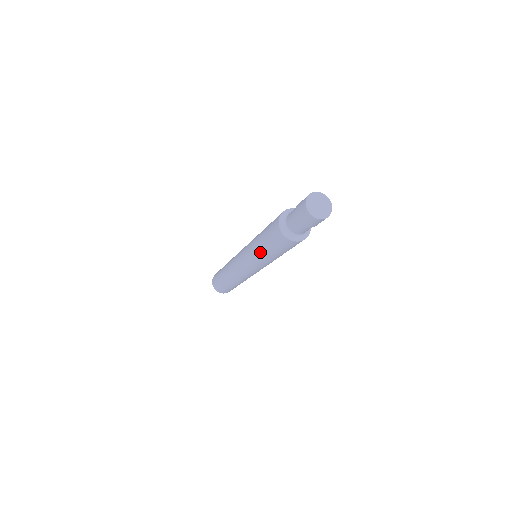
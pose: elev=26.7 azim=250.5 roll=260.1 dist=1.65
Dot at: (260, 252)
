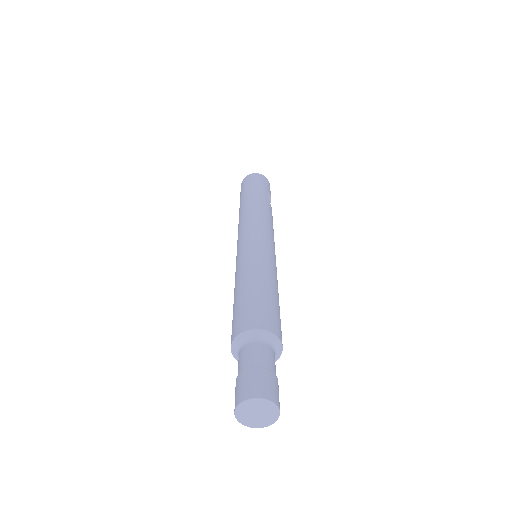
Dot at: occluded
